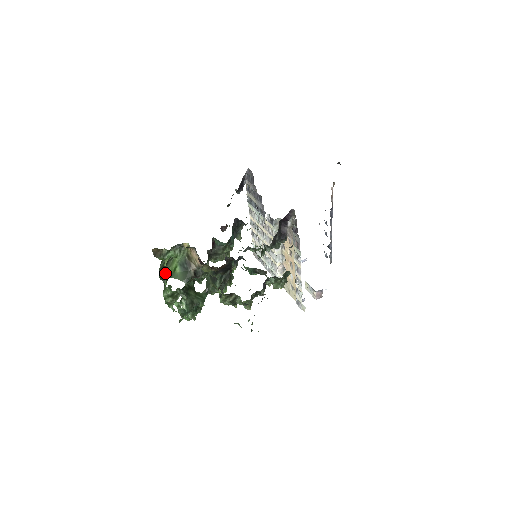
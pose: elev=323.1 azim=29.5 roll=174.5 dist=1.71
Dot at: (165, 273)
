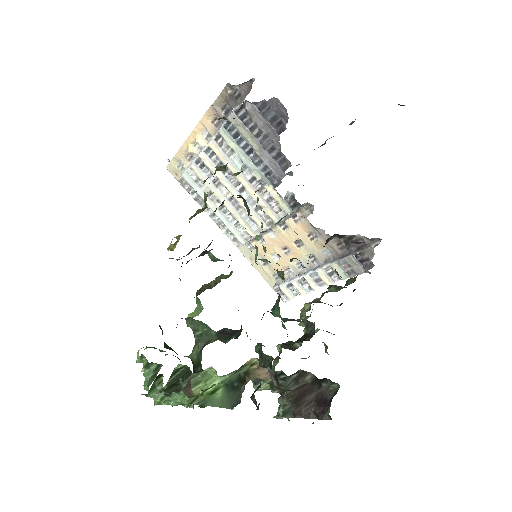
Dot at: occluded
